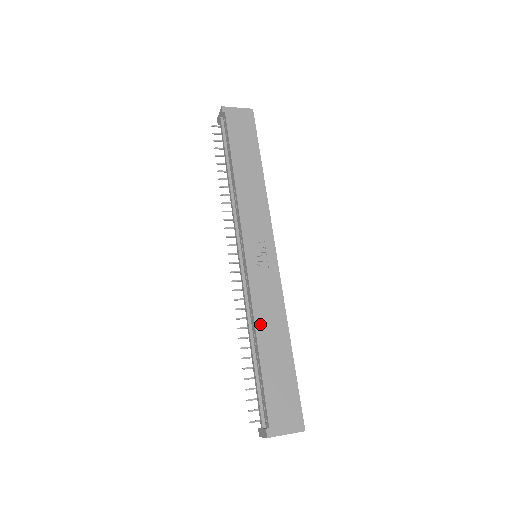
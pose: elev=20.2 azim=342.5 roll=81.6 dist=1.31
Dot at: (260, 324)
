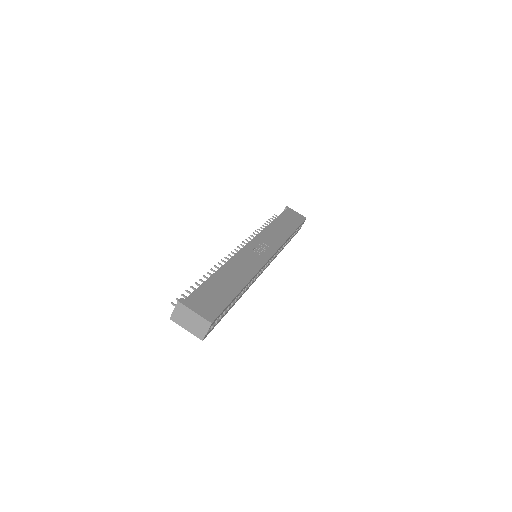
Dot at: (230, 265)
